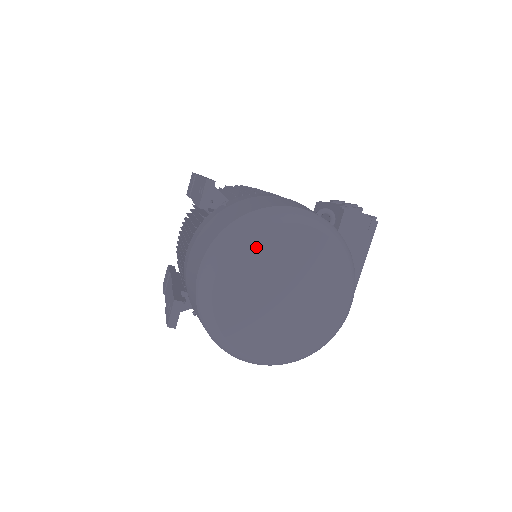
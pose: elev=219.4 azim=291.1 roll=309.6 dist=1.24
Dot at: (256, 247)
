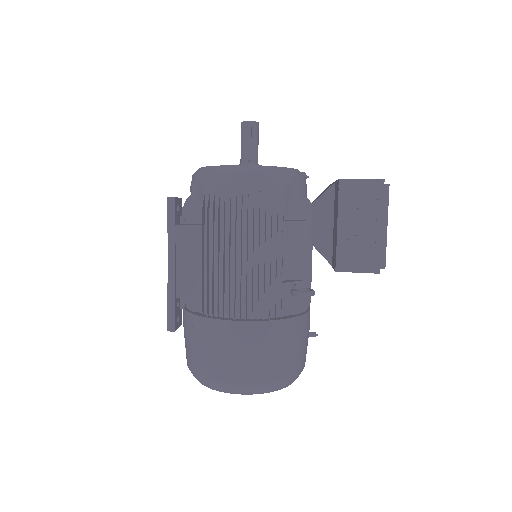
Dot at: occluded
